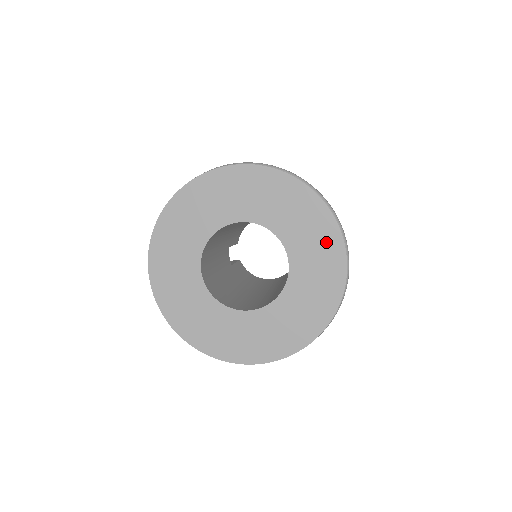
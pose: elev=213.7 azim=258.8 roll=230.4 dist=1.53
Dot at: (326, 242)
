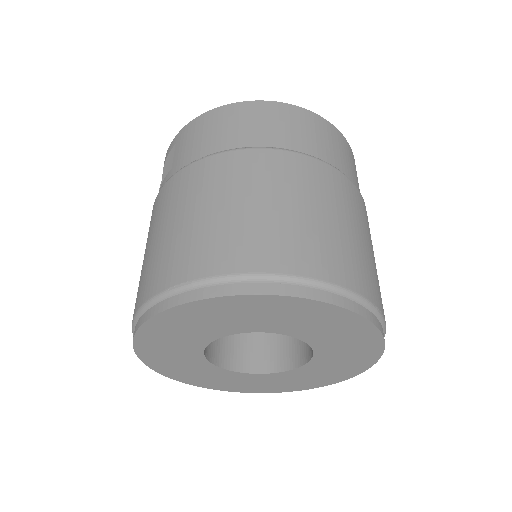
Dot at: (360, 338)
